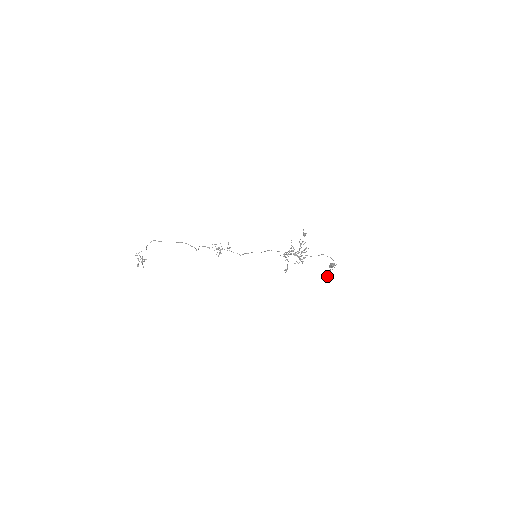
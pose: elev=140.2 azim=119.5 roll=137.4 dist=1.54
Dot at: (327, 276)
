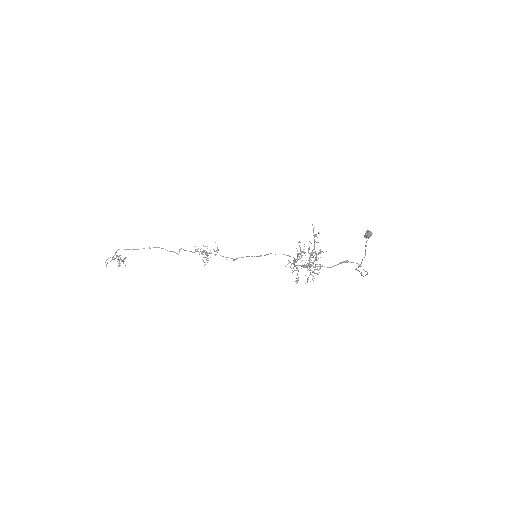
Dot at: occluded
